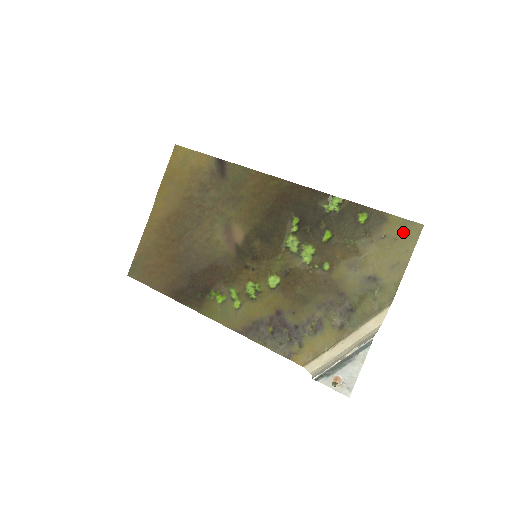
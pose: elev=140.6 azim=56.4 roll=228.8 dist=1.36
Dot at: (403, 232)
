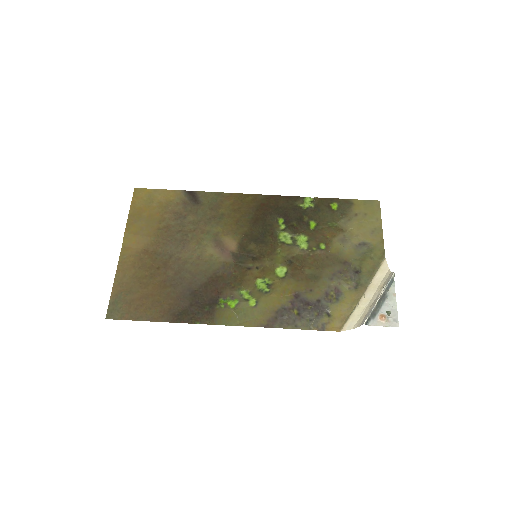
Dot at: (368, 208)
